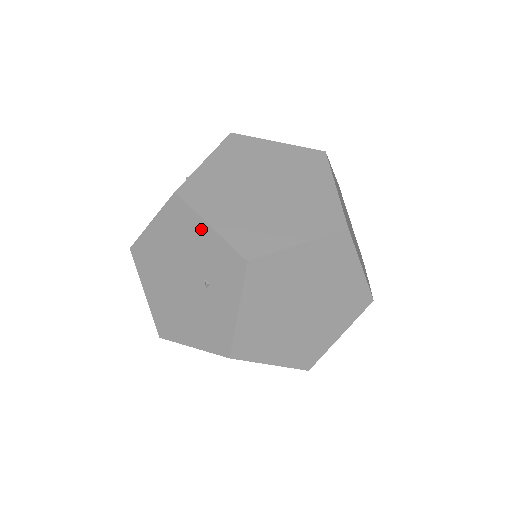
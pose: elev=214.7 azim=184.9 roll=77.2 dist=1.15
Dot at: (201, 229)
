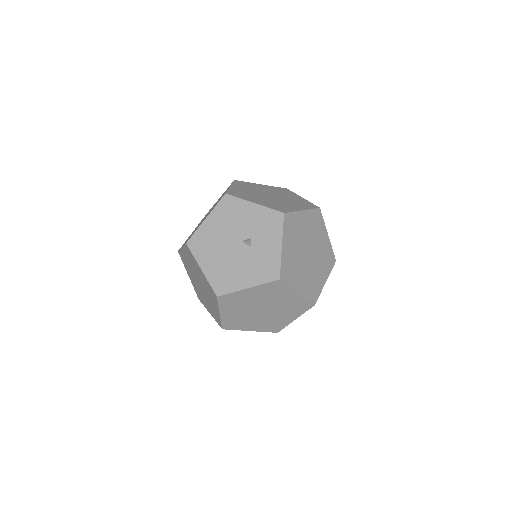
Dot at: (291, 294)
